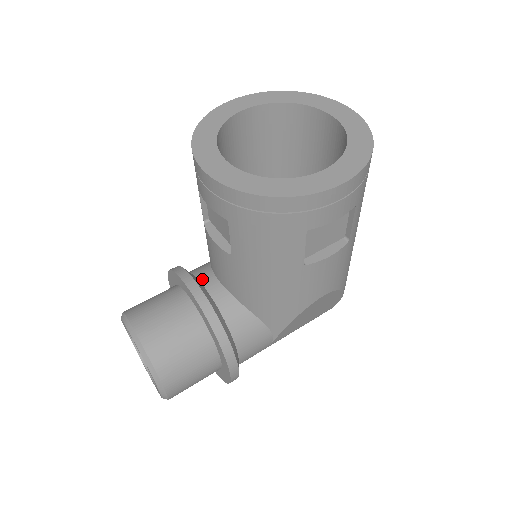
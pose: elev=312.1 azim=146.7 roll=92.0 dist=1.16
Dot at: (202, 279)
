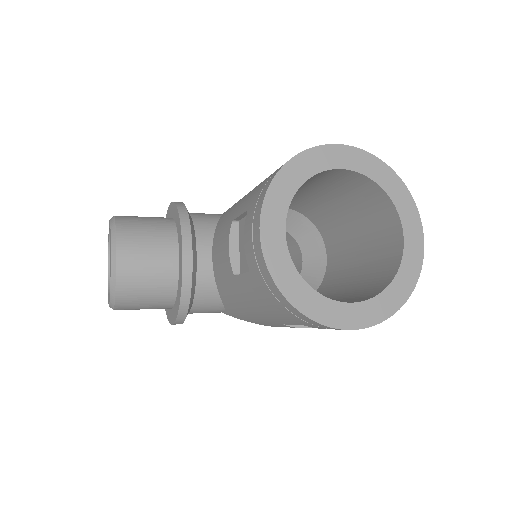
Dot at: (199, 245)
